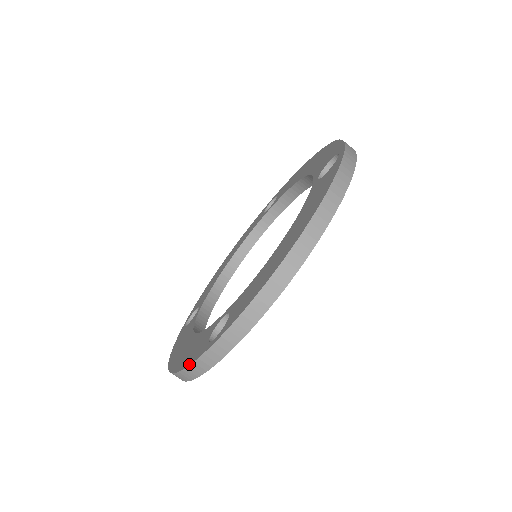
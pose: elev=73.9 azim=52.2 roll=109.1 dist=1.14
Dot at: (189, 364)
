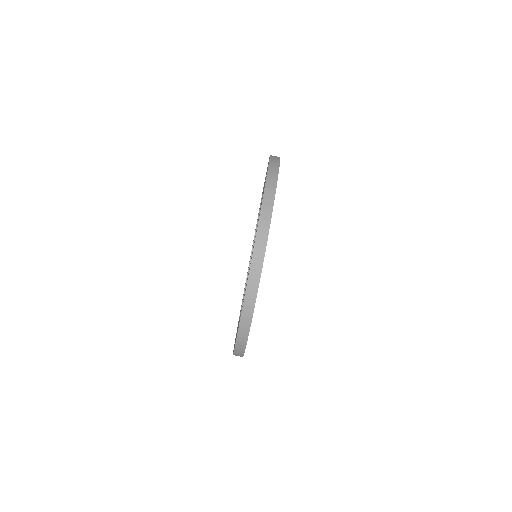
Dot at: (236, 339)
